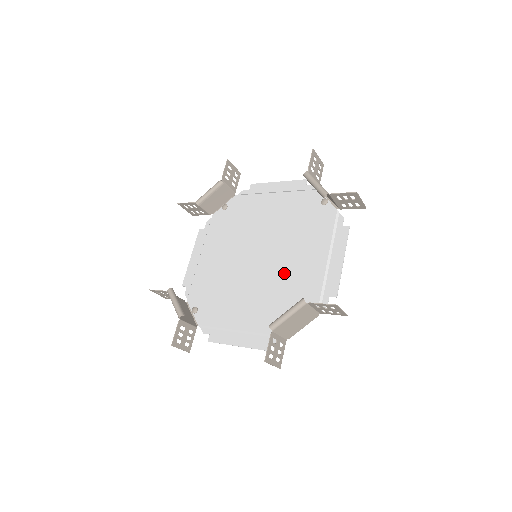
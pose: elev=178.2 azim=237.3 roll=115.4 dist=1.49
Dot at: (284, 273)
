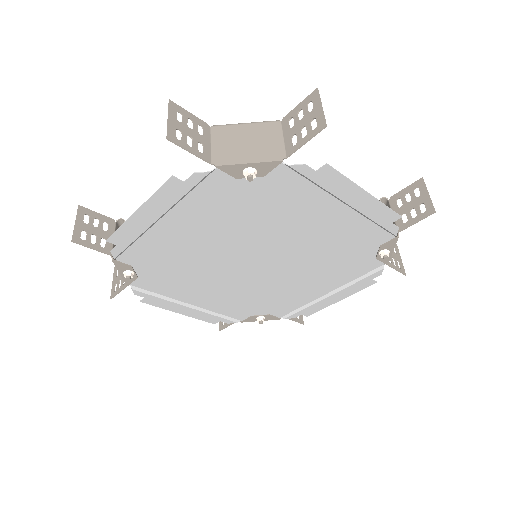
Dot at: (275, 228)
